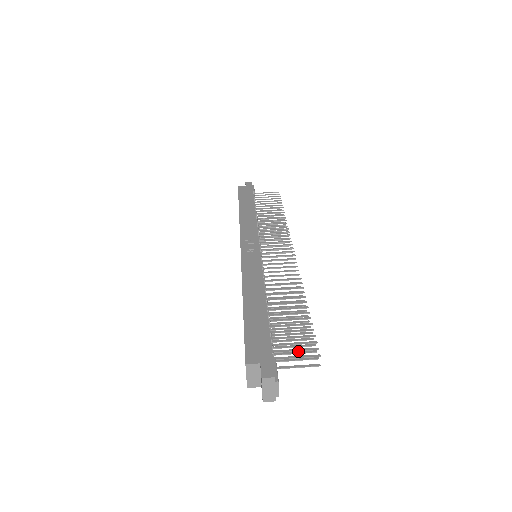
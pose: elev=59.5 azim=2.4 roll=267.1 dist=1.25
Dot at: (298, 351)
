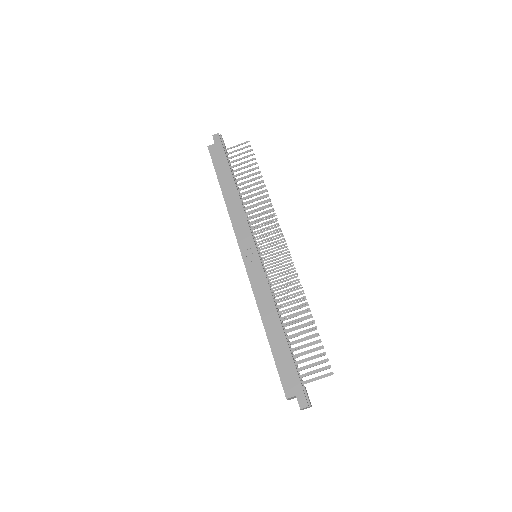
Dot at: occluded
